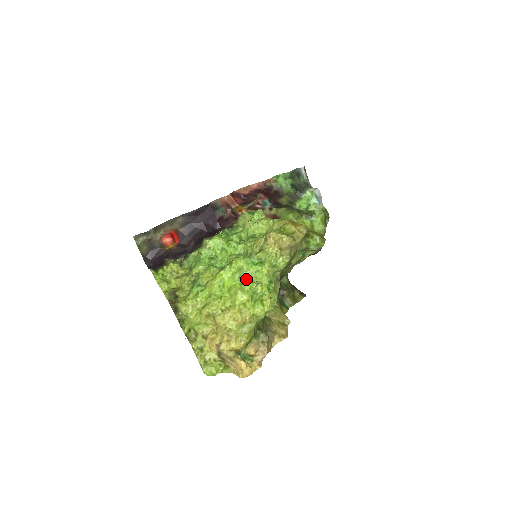
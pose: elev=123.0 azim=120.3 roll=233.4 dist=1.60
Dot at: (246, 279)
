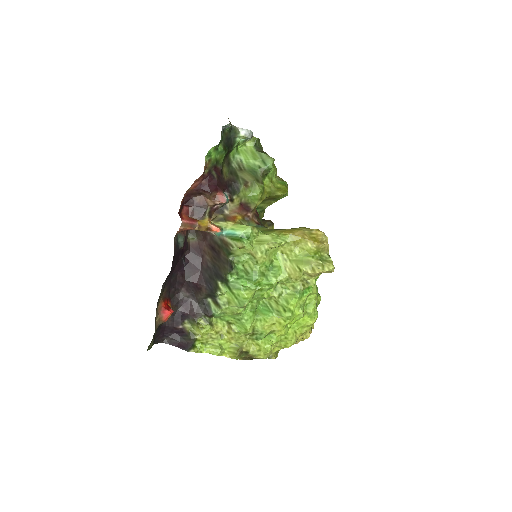
Dot at: (304, 306)
